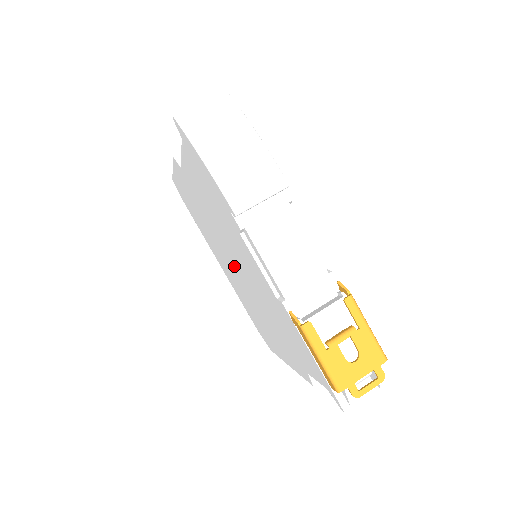
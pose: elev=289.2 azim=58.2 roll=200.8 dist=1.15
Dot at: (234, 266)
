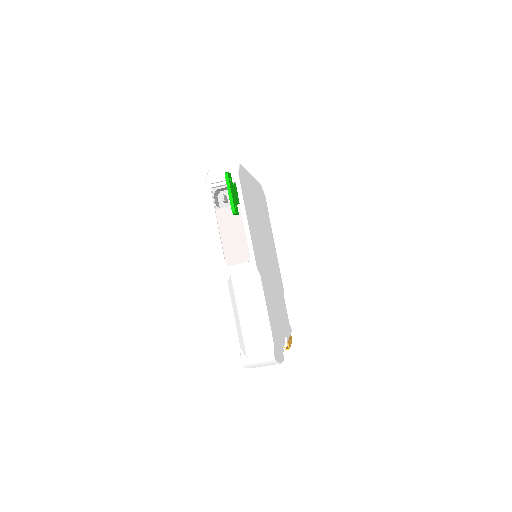
Dot at: occluded
